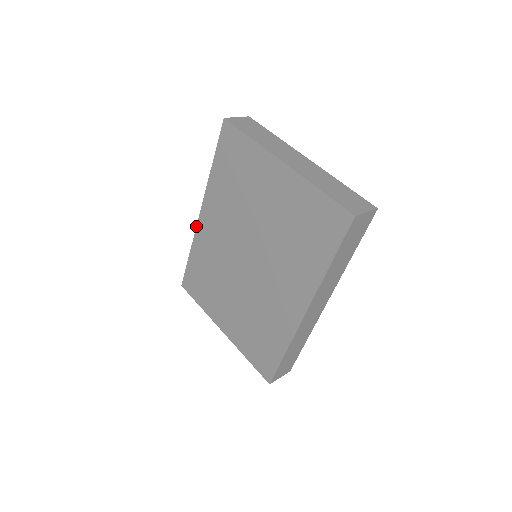
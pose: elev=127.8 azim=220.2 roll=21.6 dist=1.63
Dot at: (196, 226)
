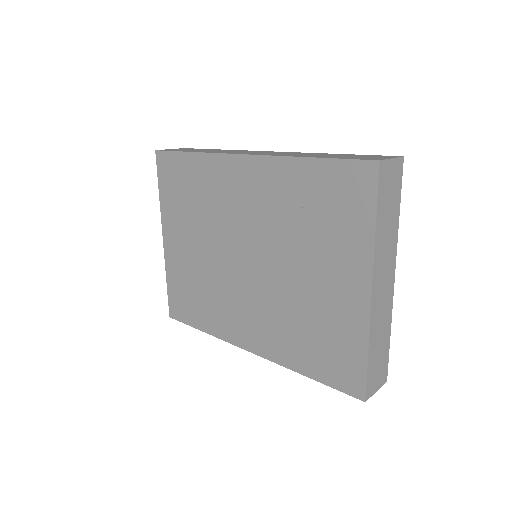
Dot at: (226, 153)
